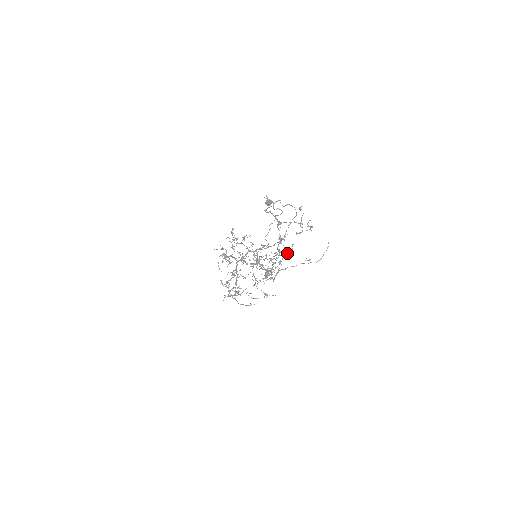
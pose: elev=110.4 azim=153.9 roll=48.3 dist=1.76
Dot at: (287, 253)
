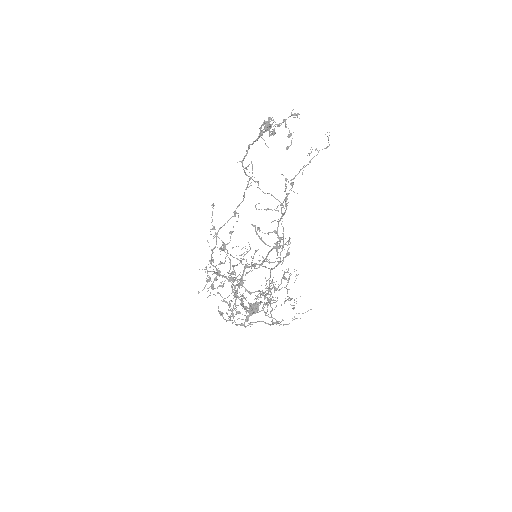
Dot at: occluded
